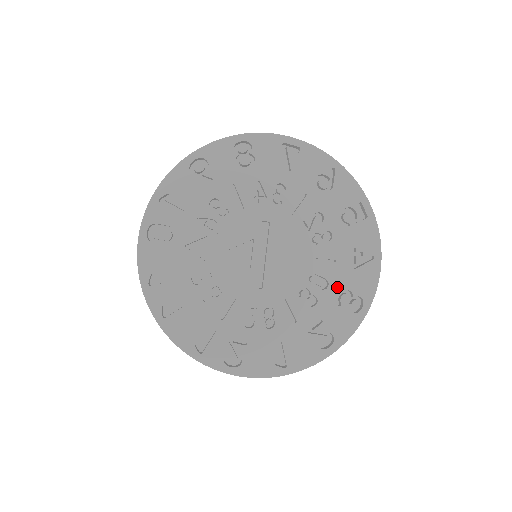
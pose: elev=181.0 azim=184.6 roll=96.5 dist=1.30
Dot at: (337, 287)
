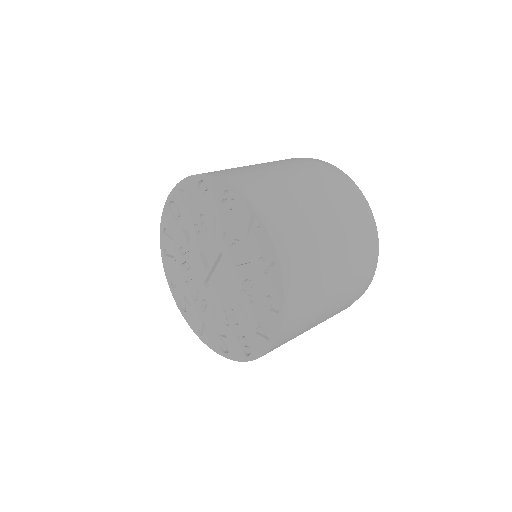
Dot at: (242, 330)
